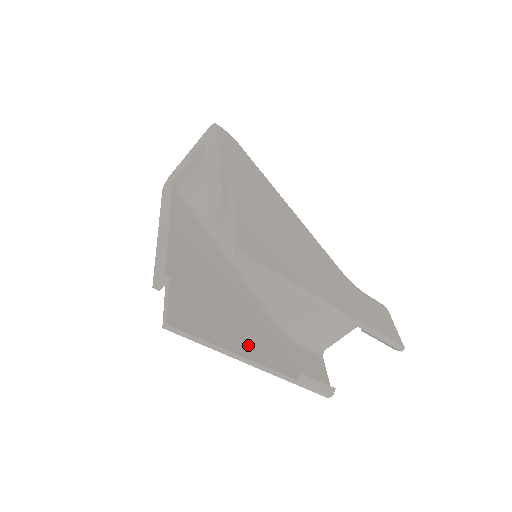
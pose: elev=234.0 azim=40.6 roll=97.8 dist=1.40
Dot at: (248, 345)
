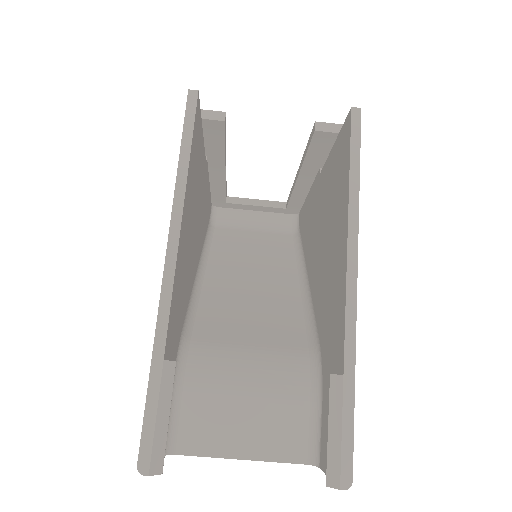
Dot at: (183, 248)
